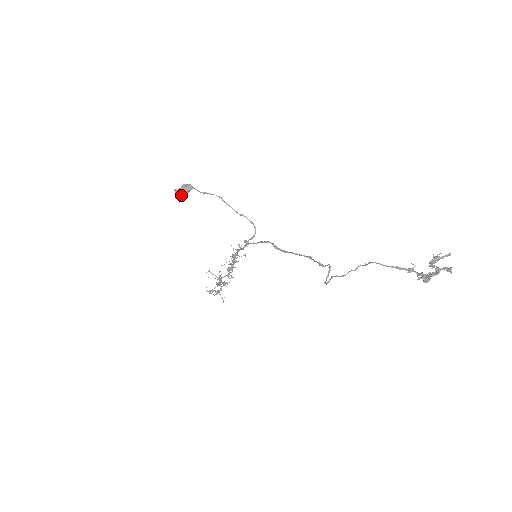
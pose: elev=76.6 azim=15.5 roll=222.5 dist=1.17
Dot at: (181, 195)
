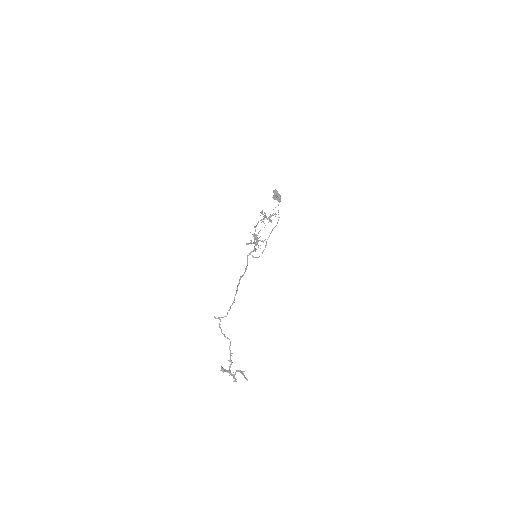
Dot at: (274, 195)
